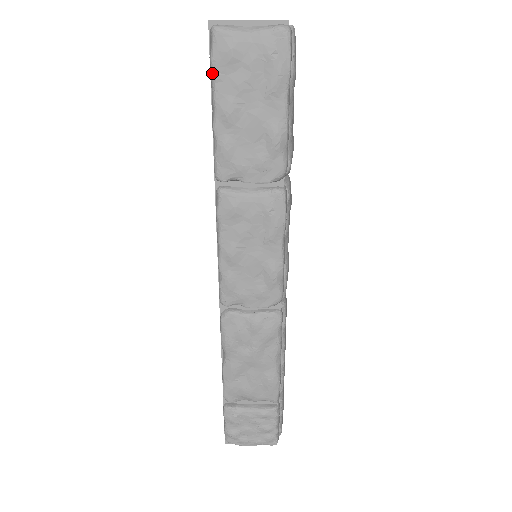
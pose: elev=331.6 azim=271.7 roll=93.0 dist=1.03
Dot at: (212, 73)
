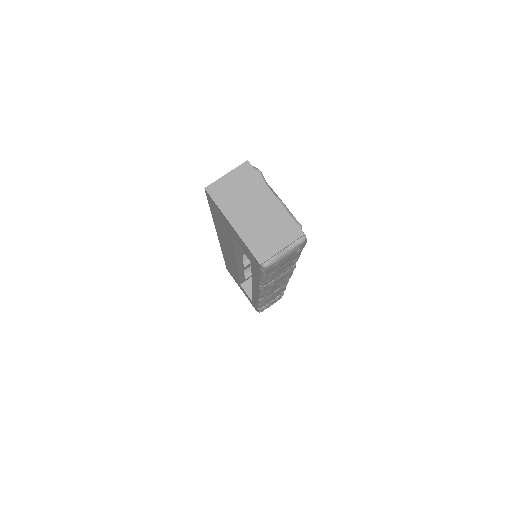
Dot at: (263, 274)
